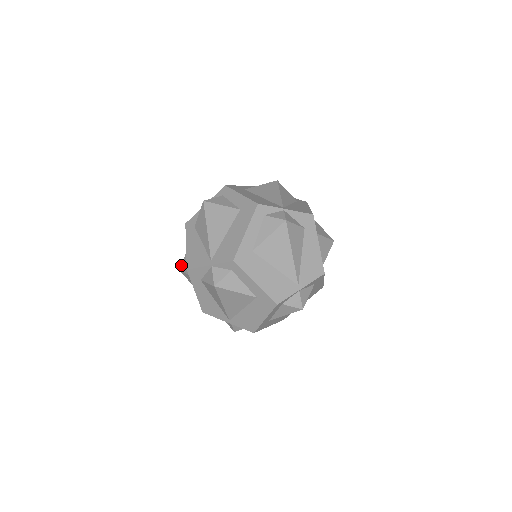
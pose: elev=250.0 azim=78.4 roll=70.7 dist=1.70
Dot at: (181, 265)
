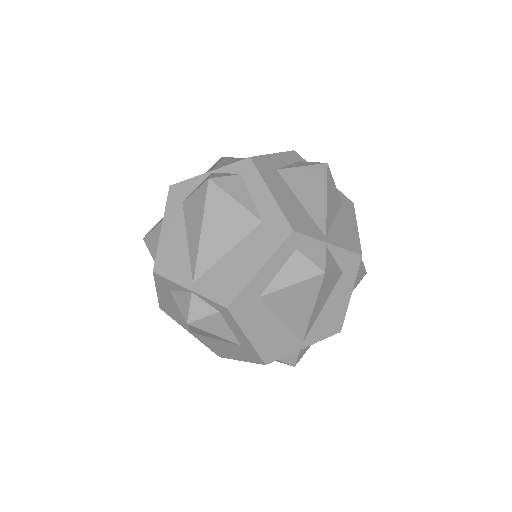
Dot at: (147, 234)
